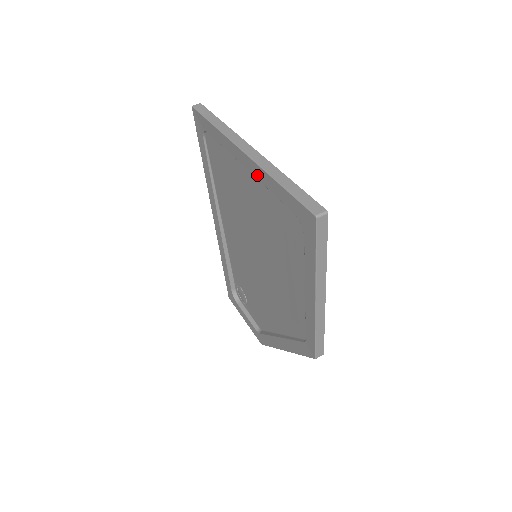
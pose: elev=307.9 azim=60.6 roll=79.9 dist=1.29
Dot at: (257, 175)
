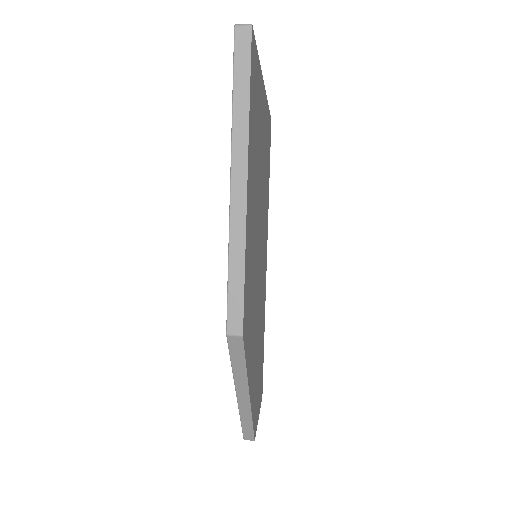
Dot at: occluded
